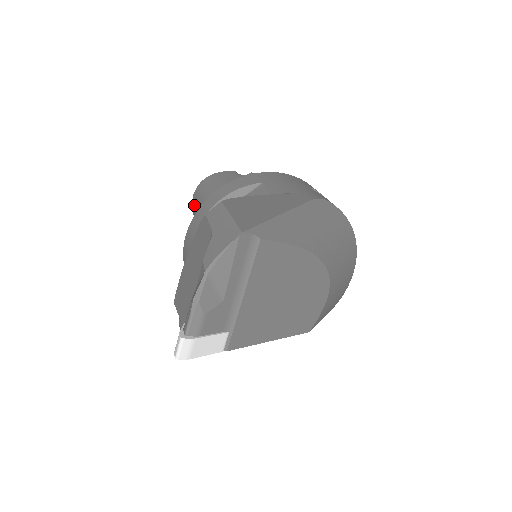
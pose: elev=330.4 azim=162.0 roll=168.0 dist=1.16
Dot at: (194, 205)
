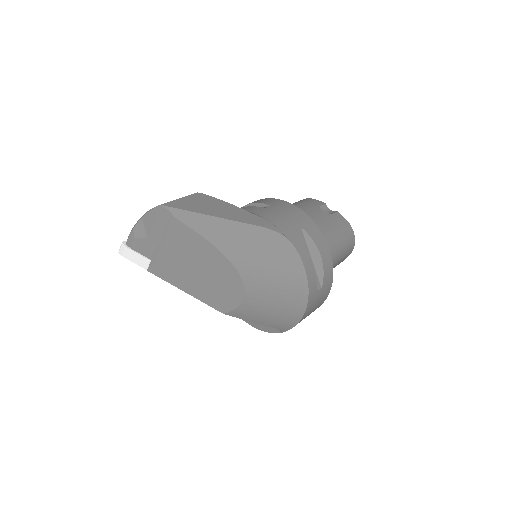
Dot at: occluded
